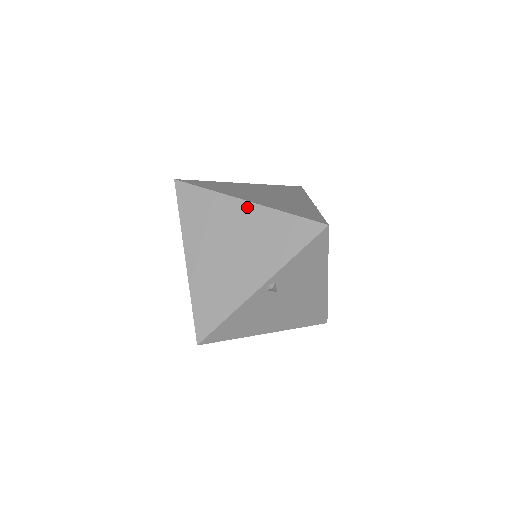
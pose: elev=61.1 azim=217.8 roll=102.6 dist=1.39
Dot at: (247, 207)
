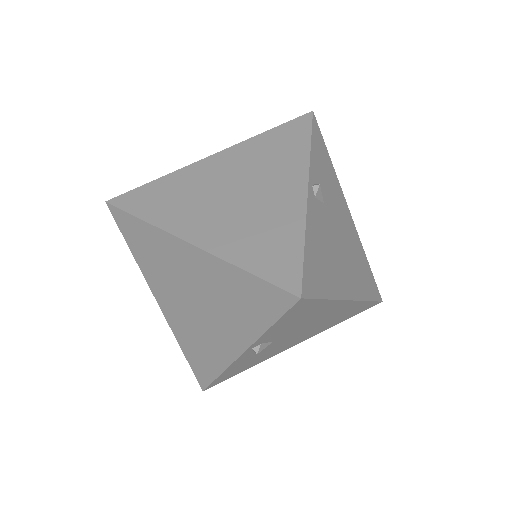
Dot at: (193, 252)
